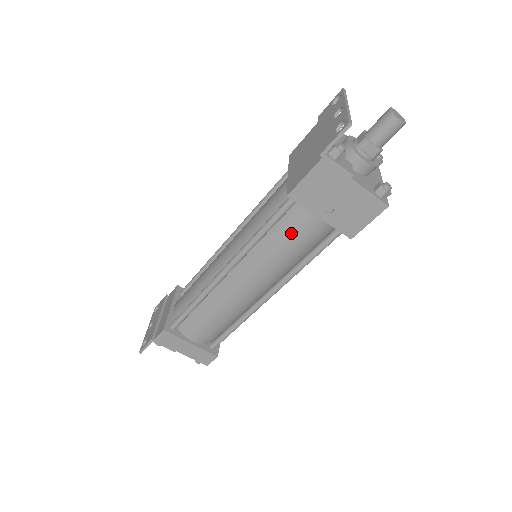
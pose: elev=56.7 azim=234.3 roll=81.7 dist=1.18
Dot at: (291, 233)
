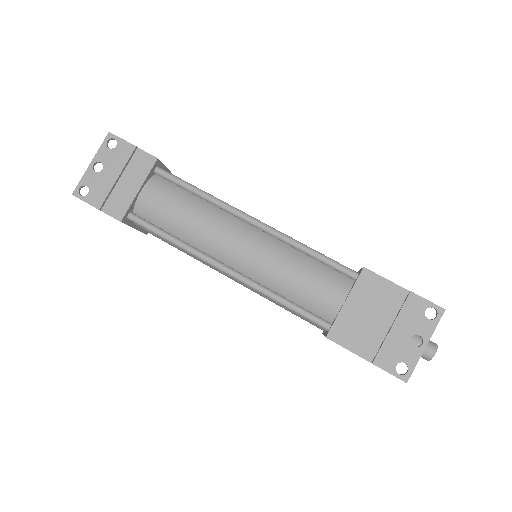
Dot at: (298, 316)
